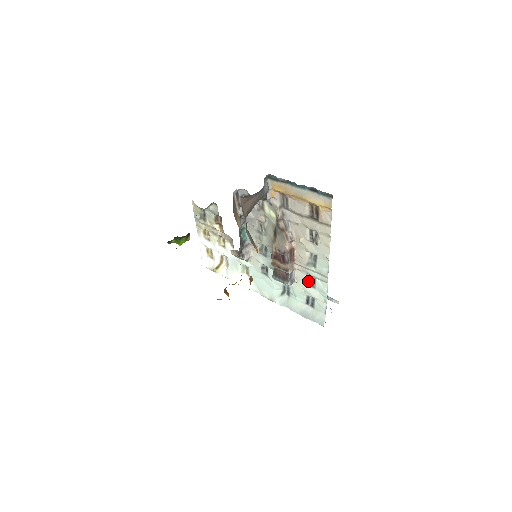
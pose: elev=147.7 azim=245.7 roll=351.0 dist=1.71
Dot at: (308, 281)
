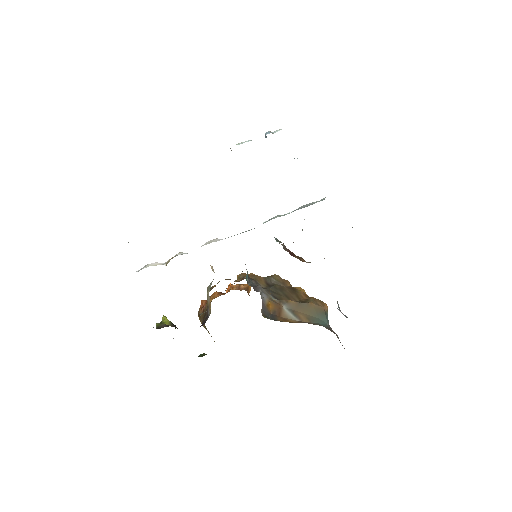
Dot at: occluded
